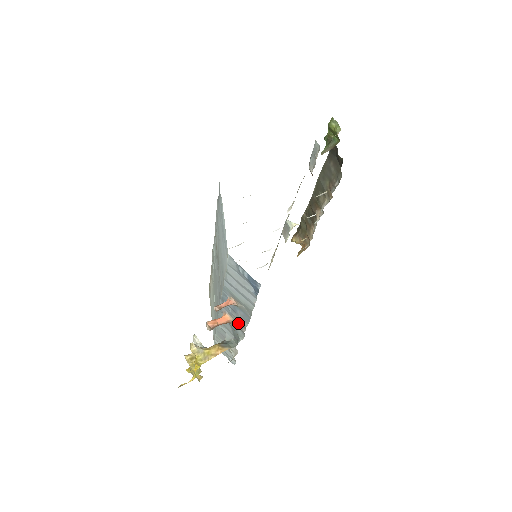
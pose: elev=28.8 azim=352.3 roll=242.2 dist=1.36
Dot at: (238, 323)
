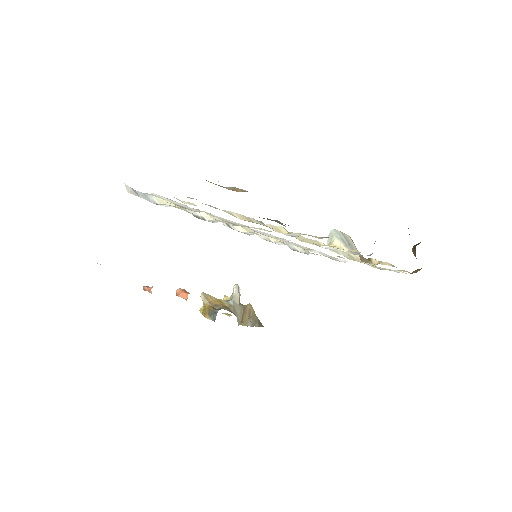
Dot at: occluded
